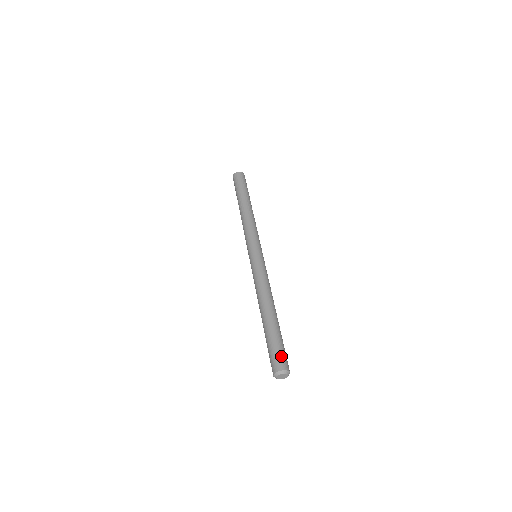
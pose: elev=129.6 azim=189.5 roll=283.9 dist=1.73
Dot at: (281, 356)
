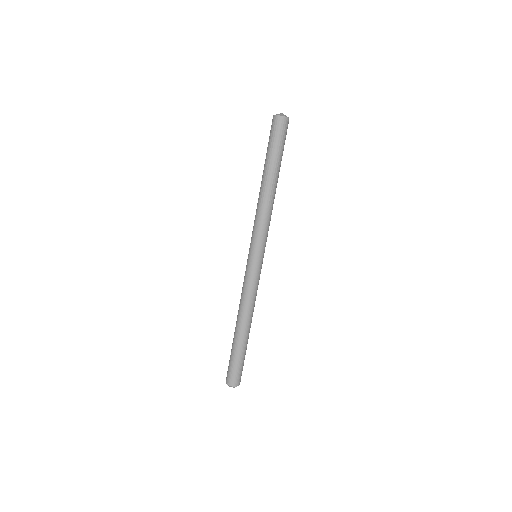
Dot at: (241, 374)
